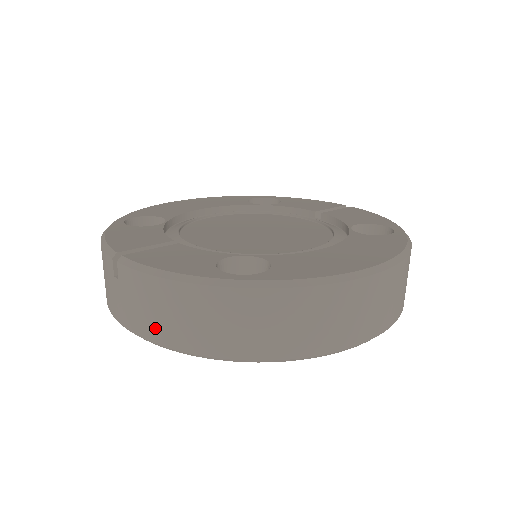
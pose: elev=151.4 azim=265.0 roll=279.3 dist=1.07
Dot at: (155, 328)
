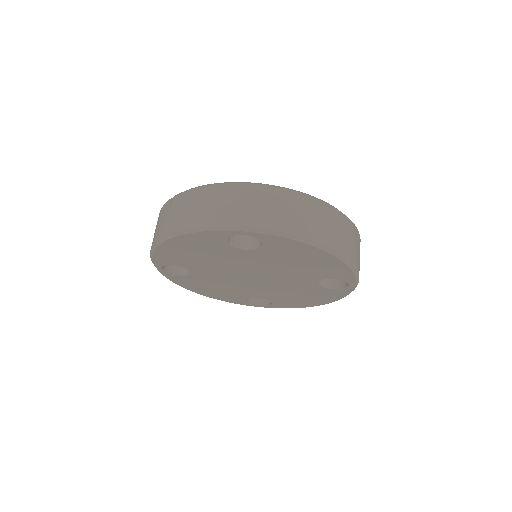
Dot at: (191, 218)
